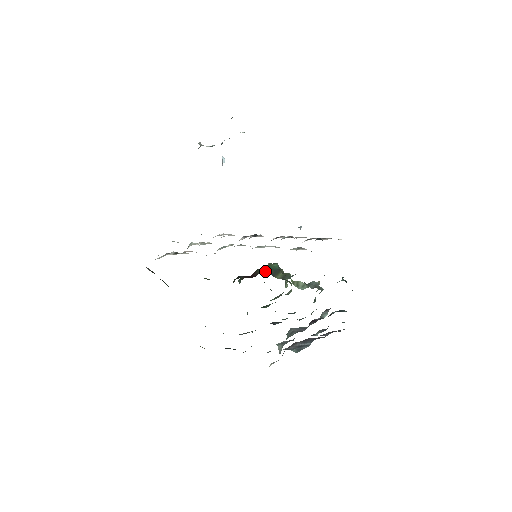
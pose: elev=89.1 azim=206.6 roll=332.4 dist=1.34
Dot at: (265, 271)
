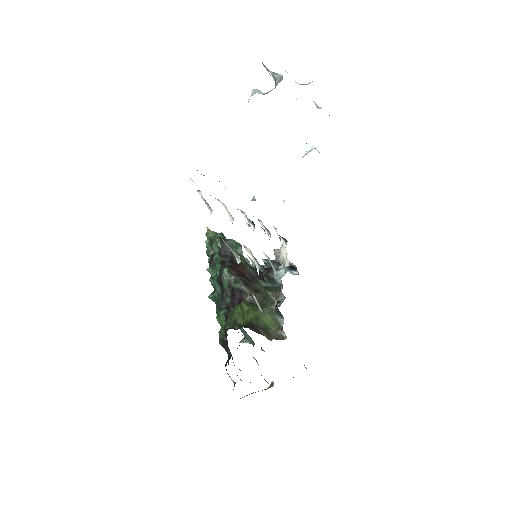
Dot at: (252, 269)
